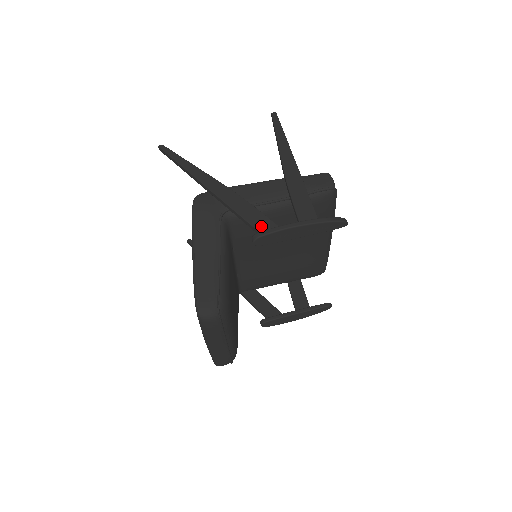
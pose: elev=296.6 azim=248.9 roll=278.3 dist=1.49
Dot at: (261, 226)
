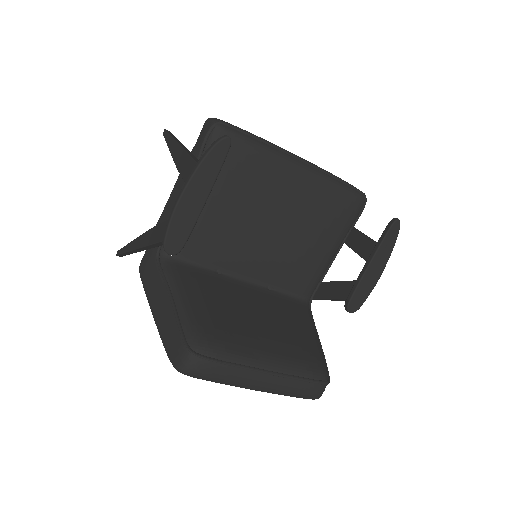
Dot at: occluded
